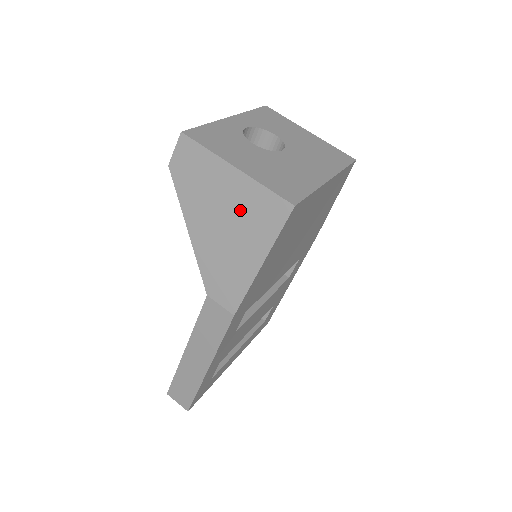
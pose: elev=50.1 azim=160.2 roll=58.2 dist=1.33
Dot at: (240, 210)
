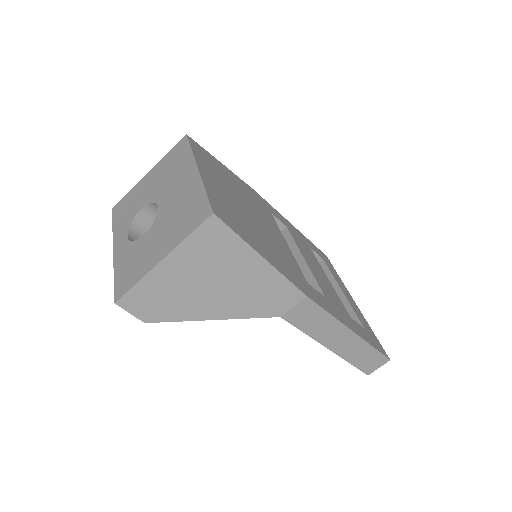
Dot at: (204, 266)
